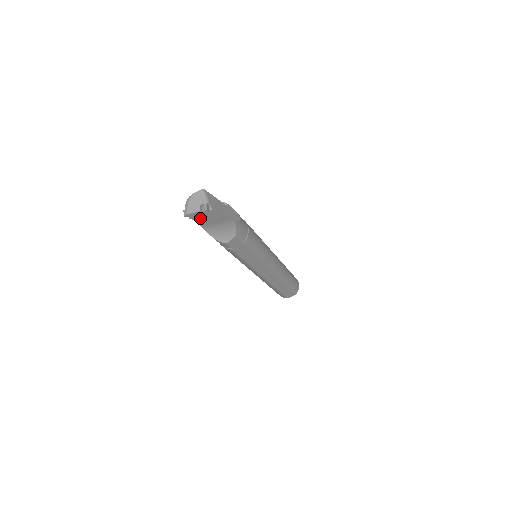
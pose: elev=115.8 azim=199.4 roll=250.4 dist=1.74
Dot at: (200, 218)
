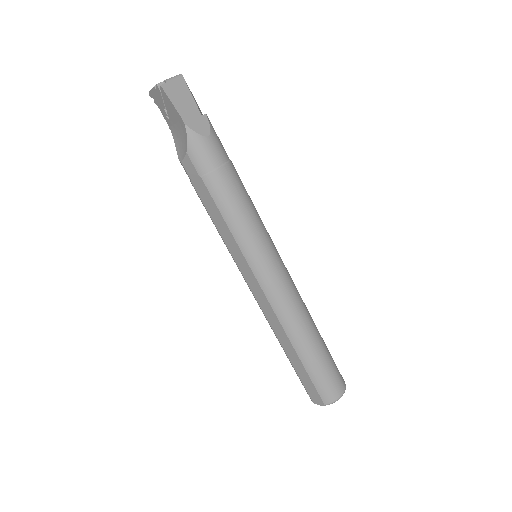
Dot at: (161, 104)
